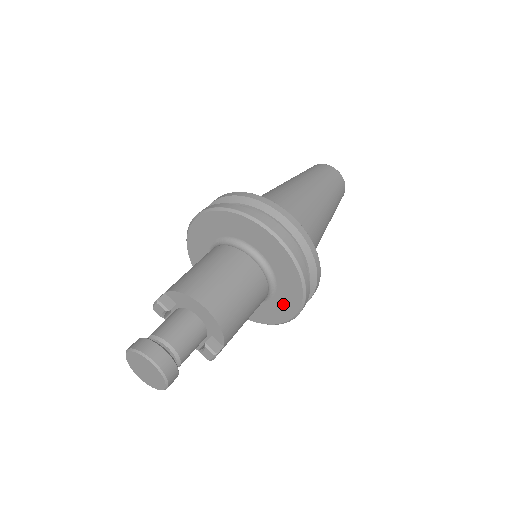
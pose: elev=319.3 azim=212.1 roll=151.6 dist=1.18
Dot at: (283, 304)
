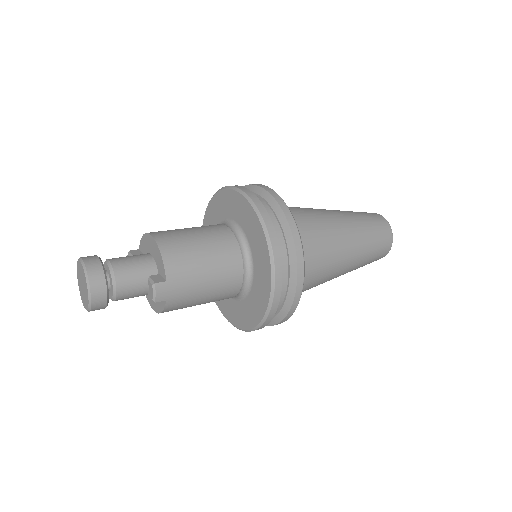
Dot at: (261, 278)
